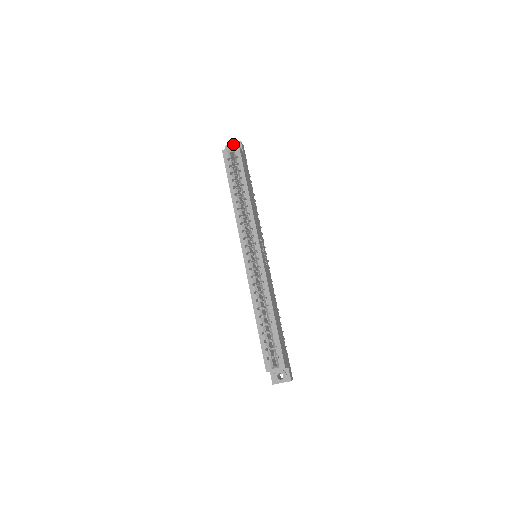
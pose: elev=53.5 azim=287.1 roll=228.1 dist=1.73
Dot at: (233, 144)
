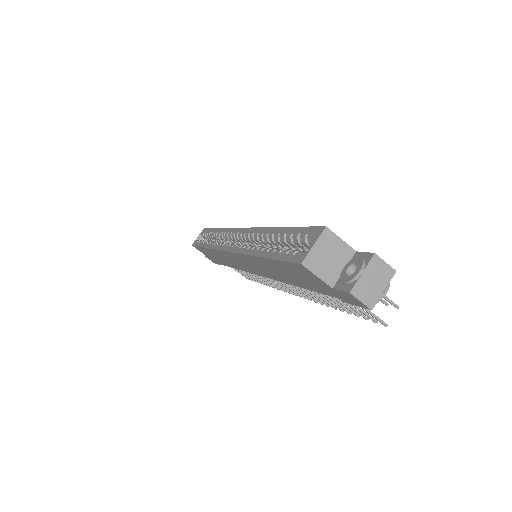
Dot at: occluded
